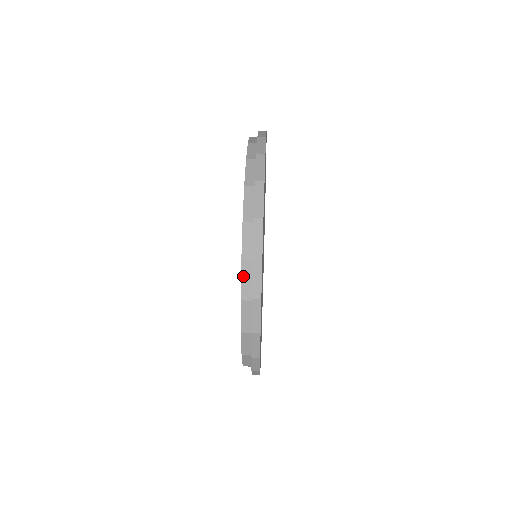
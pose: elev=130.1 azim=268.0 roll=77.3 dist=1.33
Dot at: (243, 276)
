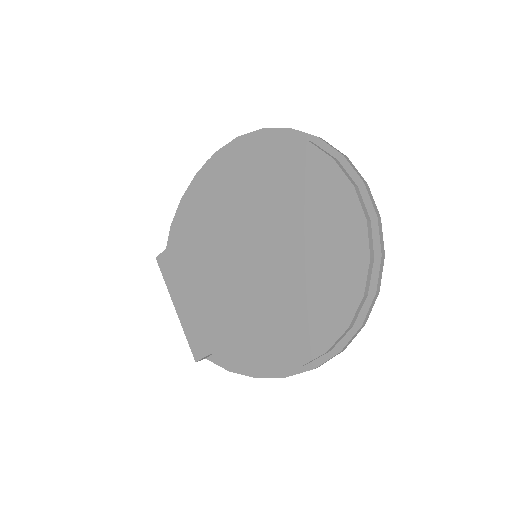
Dot at: (369, 272)
